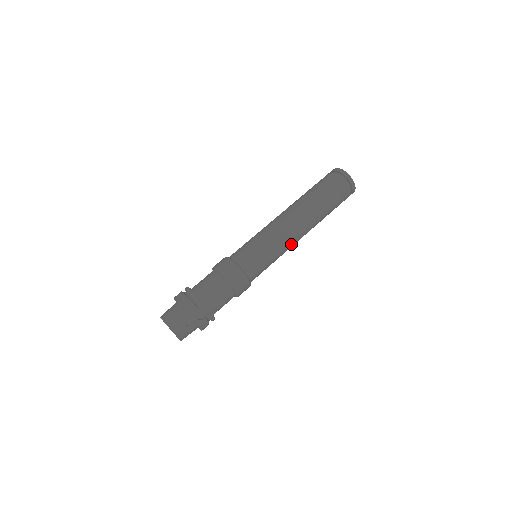
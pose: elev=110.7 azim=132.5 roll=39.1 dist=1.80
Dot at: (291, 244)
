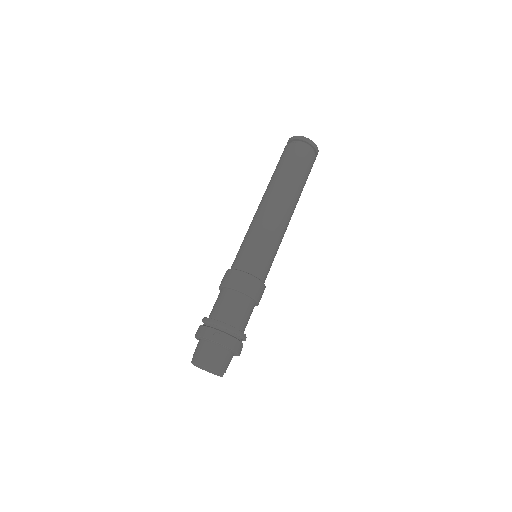
Dot at: occluded
